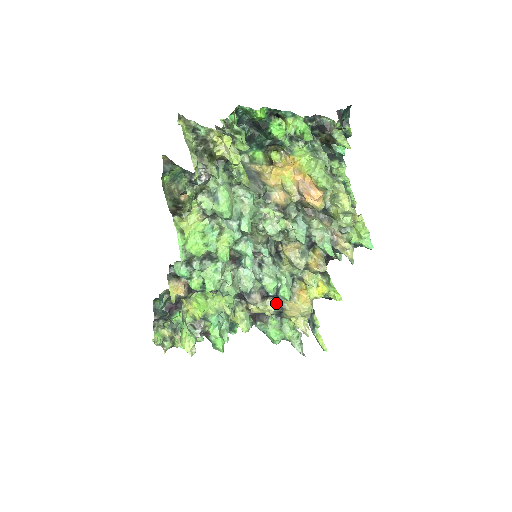
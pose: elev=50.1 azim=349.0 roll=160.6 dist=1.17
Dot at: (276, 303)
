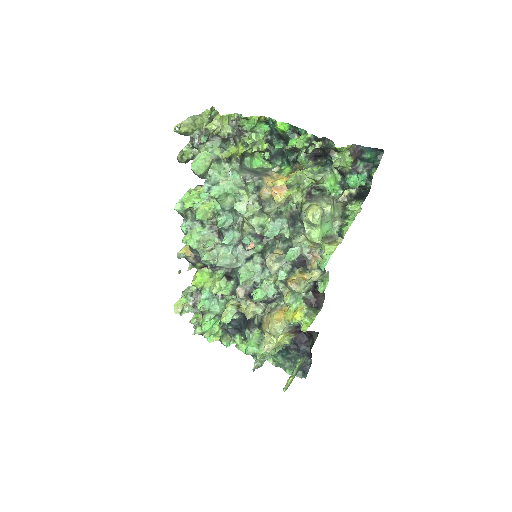
Dot at: (255, 308)
